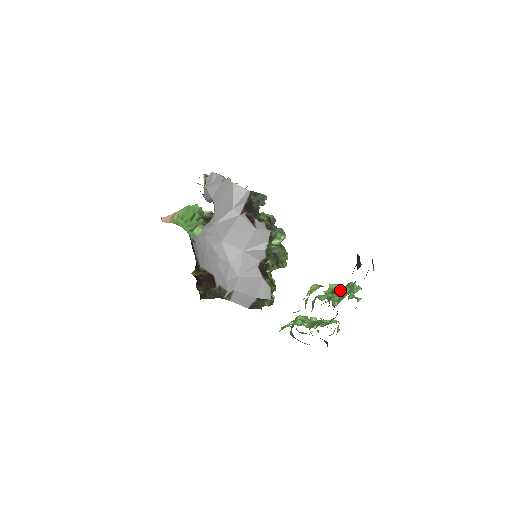
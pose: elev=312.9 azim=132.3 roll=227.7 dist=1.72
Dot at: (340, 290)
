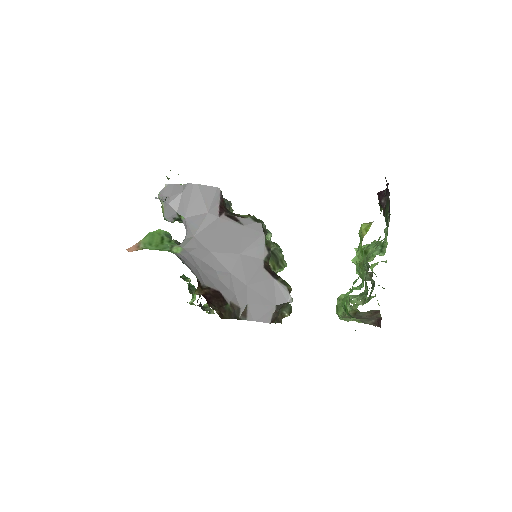
Dot at: occluded
